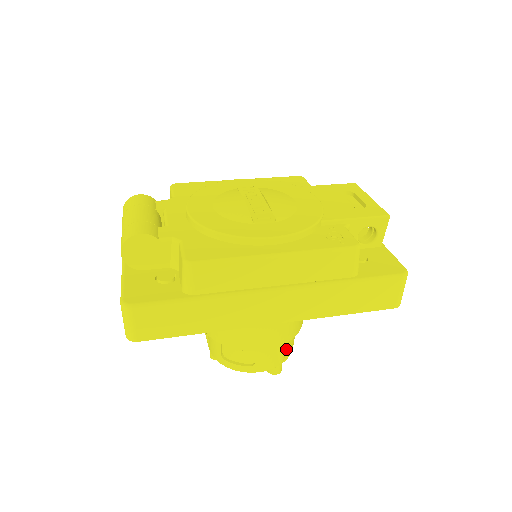
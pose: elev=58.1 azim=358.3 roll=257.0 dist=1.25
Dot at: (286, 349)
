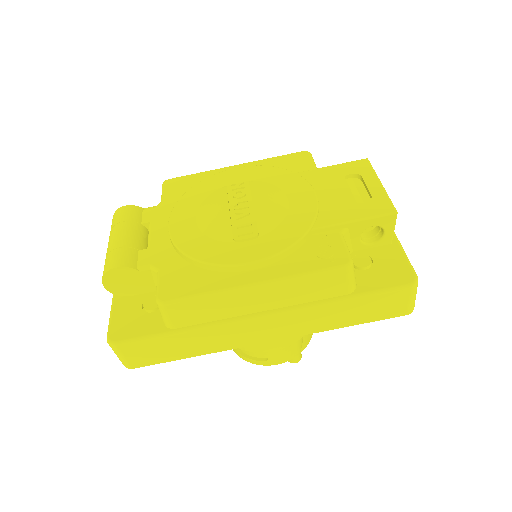
Dot at: (300, 343)
